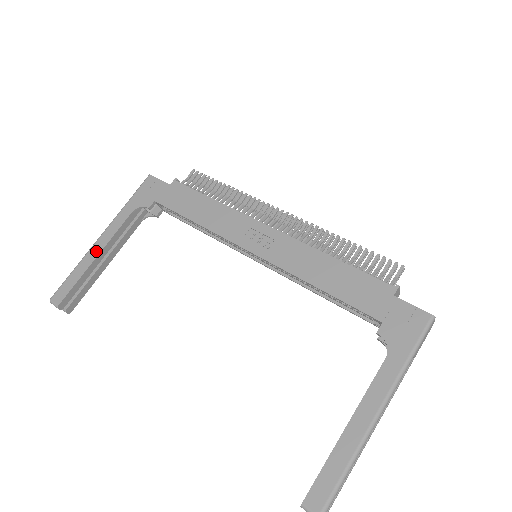
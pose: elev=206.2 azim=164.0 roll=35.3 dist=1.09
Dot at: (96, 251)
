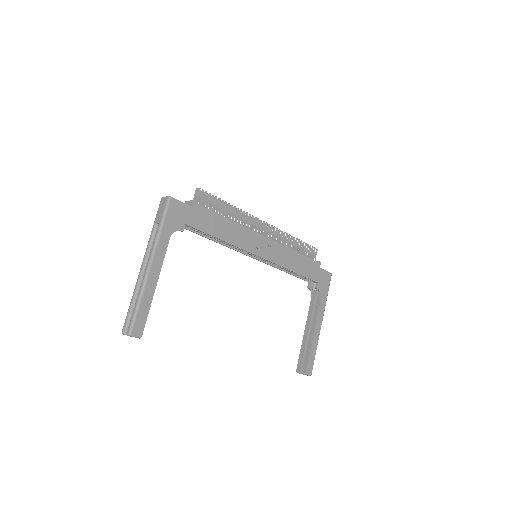
Dot at: (154, 280)
